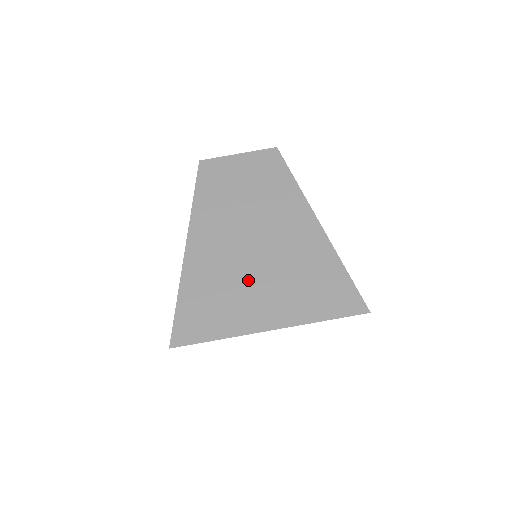
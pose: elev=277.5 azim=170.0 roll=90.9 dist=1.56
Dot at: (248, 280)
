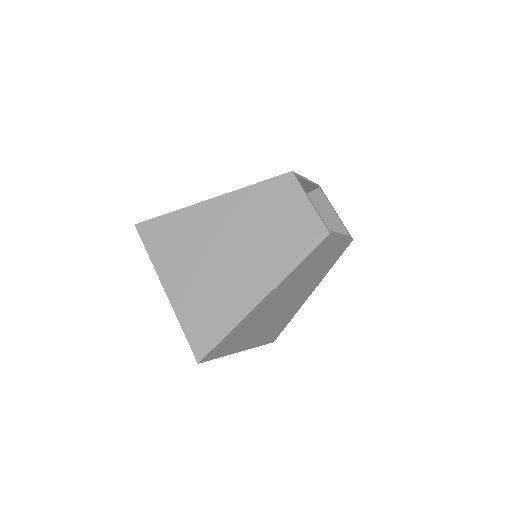
Dot at: occluded
